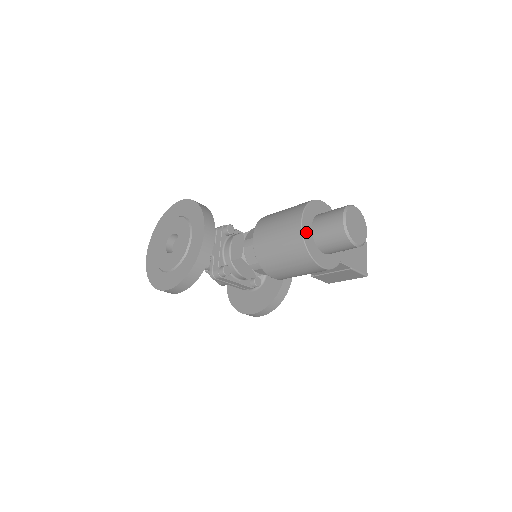
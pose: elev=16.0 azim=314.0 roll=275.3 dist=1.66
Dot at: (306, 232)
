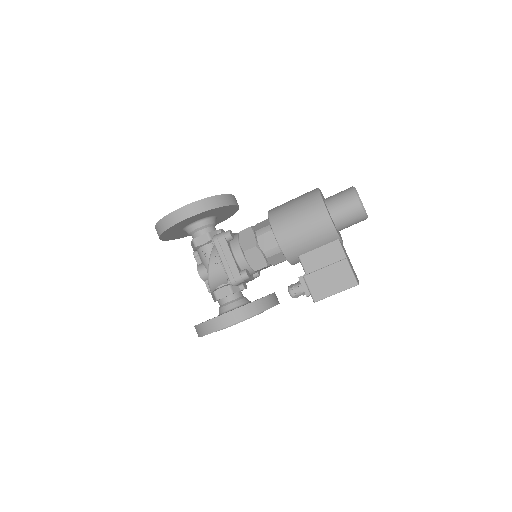
Dot at: occluded
